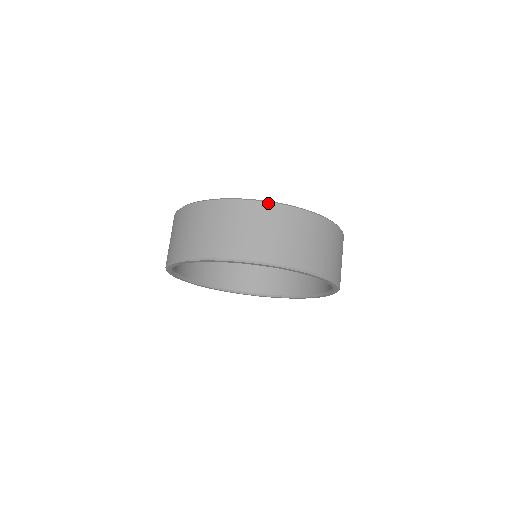
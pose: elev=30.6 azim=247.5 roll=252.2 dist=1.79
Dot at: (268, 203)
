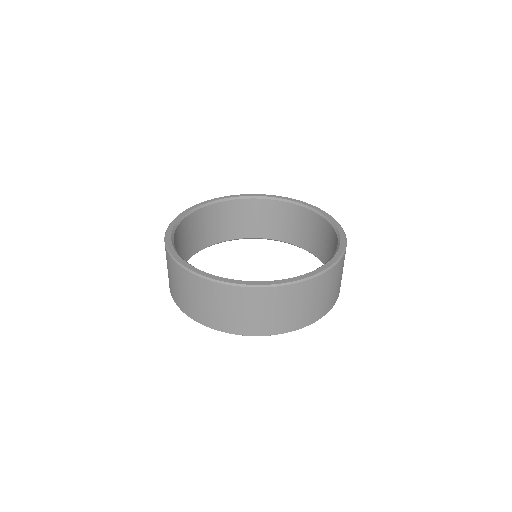
Dot at: (238, 287)
